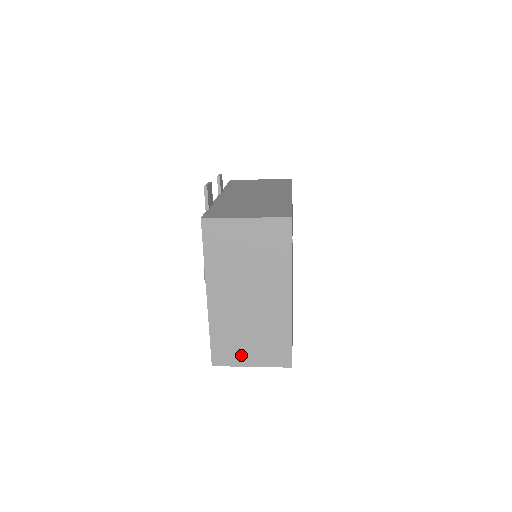
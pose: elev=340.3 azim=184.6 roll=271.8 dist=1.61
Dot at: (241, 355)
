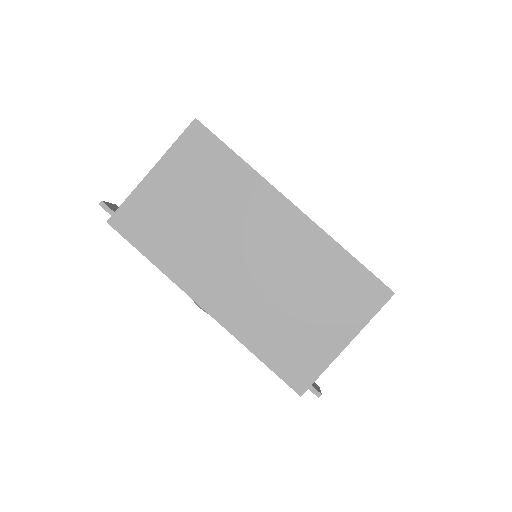
Dot at: (318, 343)
